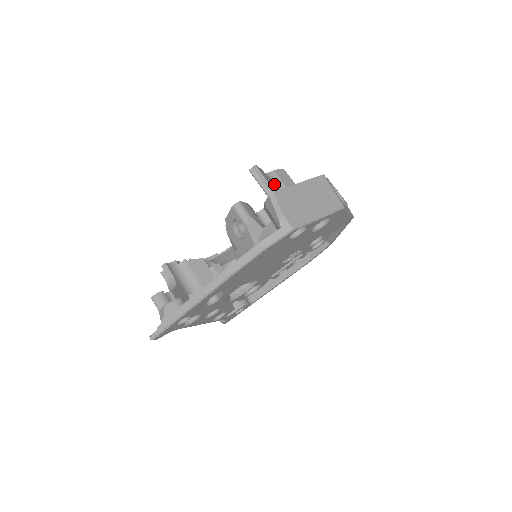
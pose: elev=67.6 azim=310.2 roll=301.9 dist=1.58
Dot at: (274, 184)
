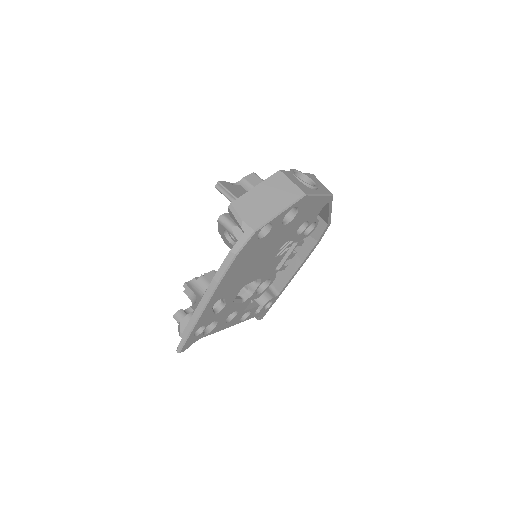
Dot at: (244, 191)
